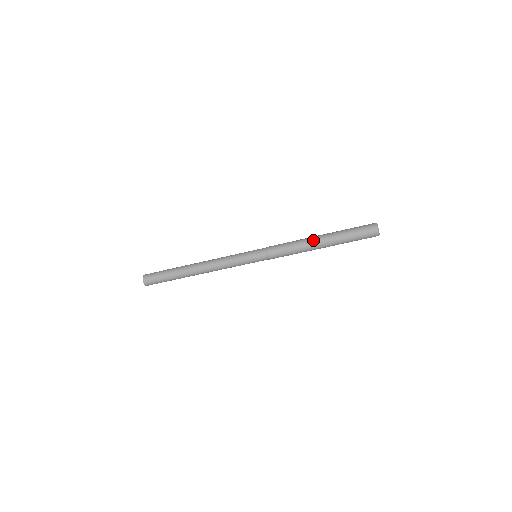
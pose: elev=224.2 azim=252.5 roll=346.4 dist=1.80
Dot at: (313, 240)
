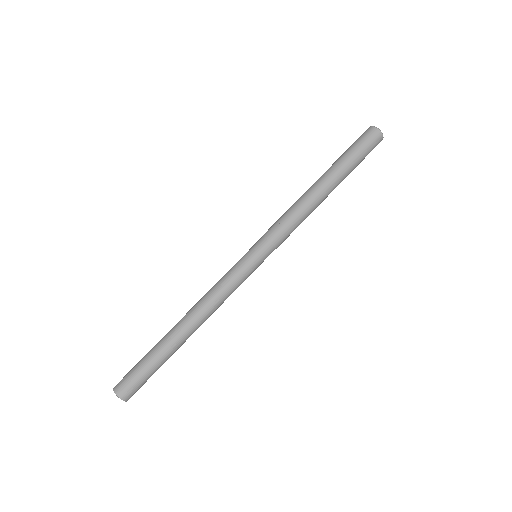
Dot at: (309, 188)
